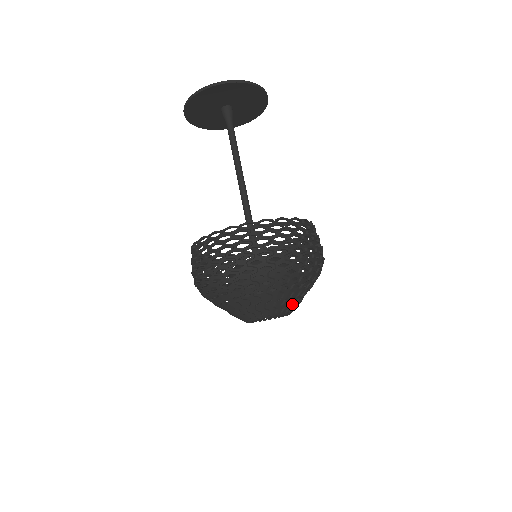
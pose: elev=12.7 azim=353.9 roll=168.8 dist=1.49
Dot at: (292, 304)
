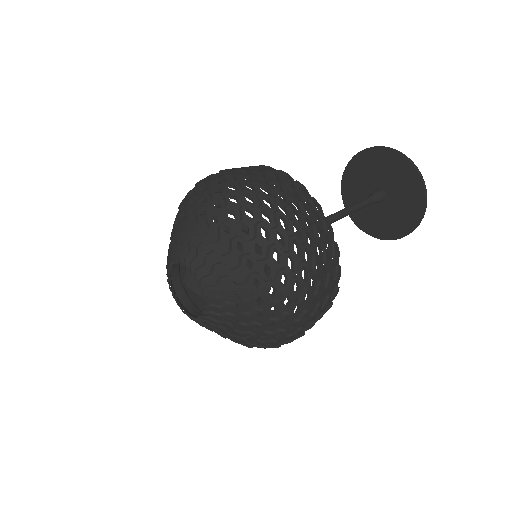
Dot at: (210, 262)
